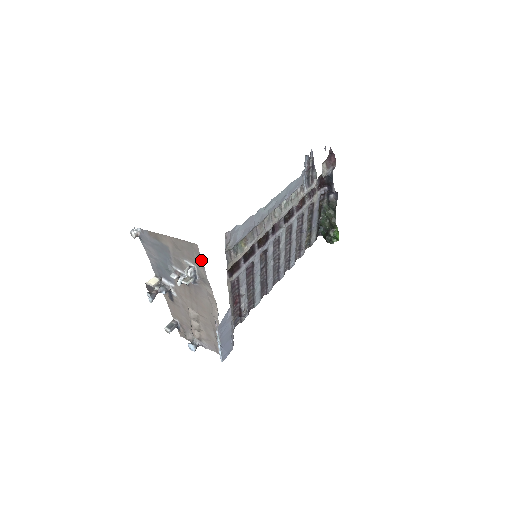
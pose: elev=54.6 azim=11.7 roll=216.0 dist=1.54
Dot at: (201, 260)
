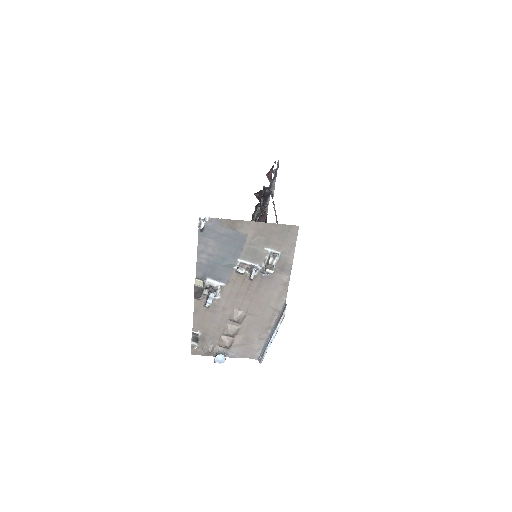
Dot at: (294, 244)
